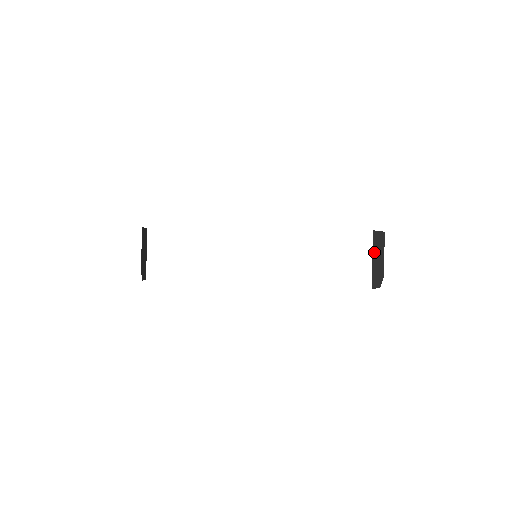
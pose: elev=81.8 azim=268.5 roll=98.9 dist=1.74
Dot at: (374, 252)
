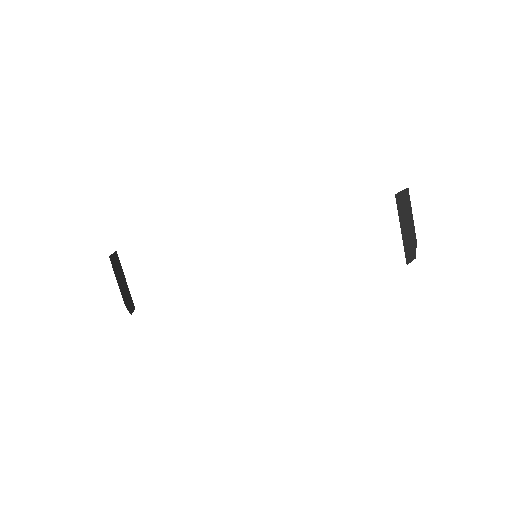
Dot at: (401, 220)
